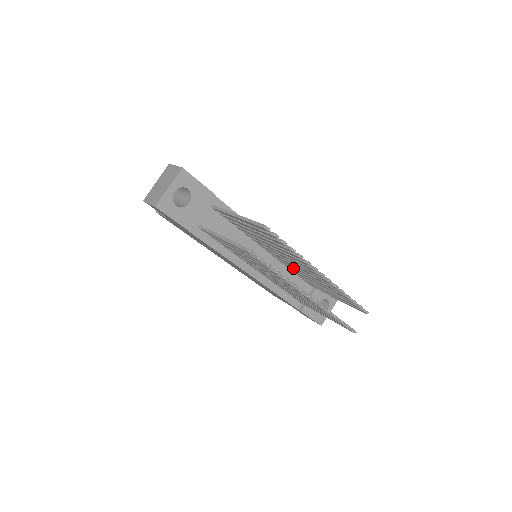
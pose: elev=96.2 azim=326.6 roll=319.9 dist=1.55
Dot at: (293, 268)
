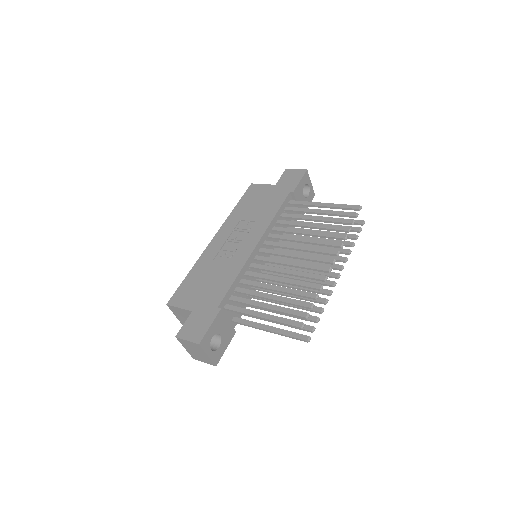
Dot at: occluded
